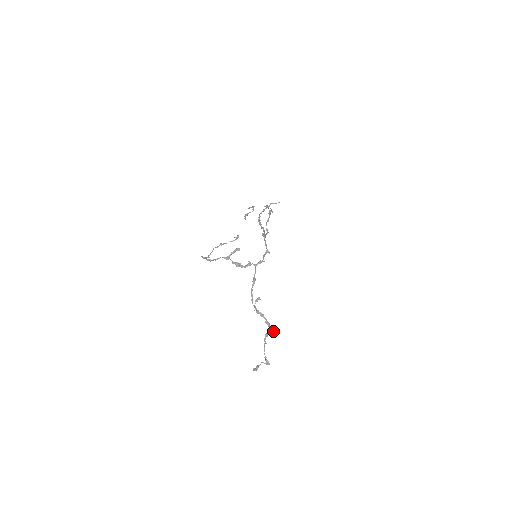
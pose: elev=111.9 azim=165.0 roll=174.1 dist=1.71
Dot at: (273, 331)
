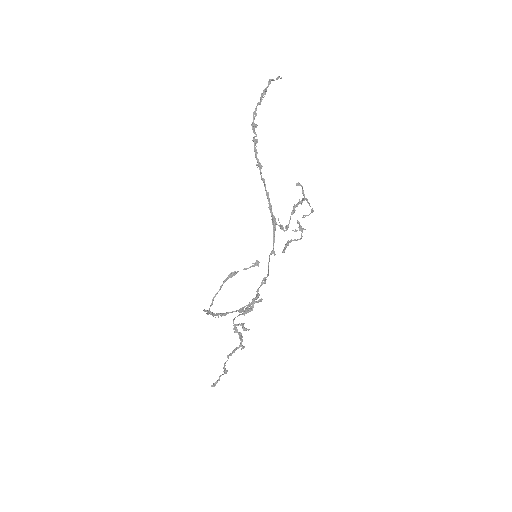
Dot at: occluded
